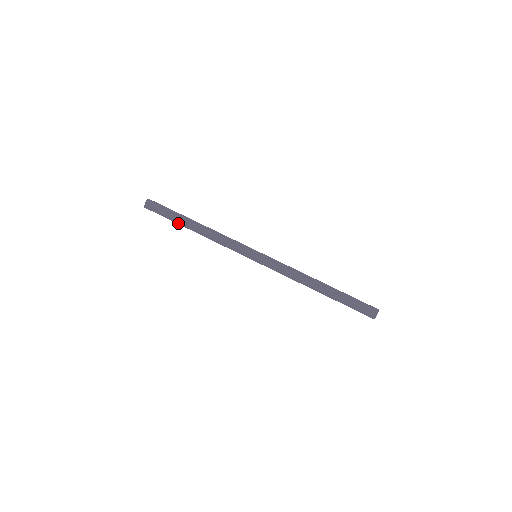
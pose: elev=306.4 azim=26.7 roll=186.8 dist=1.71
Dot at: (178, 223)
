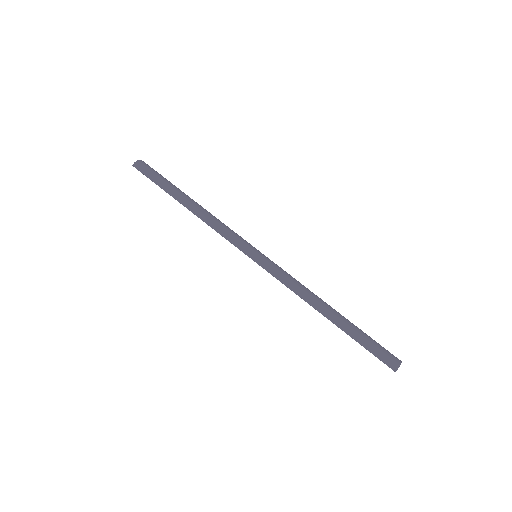
Dot at: (169, 192)
